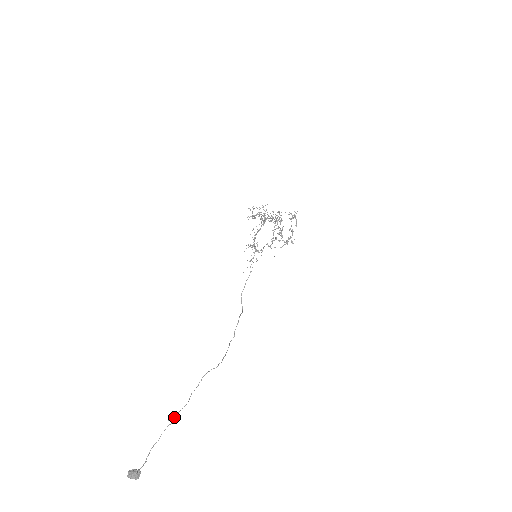
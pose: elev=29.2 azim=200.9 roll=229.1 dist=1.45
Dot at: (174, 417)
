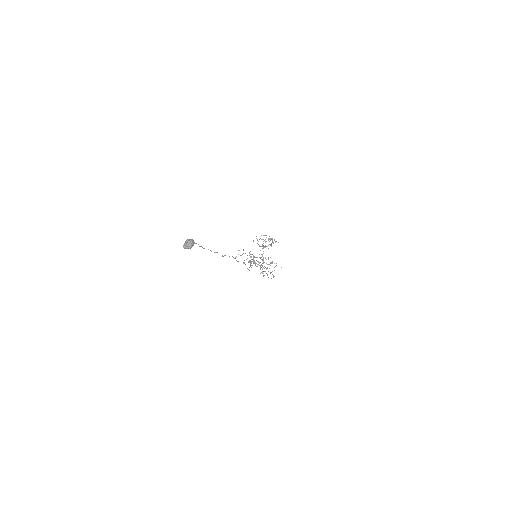
Dot at: (222, 256)
